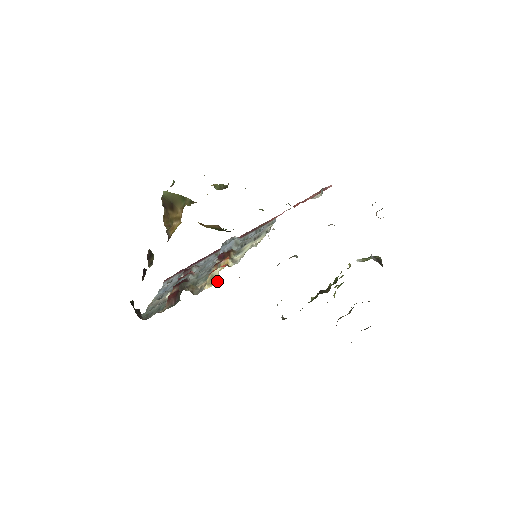
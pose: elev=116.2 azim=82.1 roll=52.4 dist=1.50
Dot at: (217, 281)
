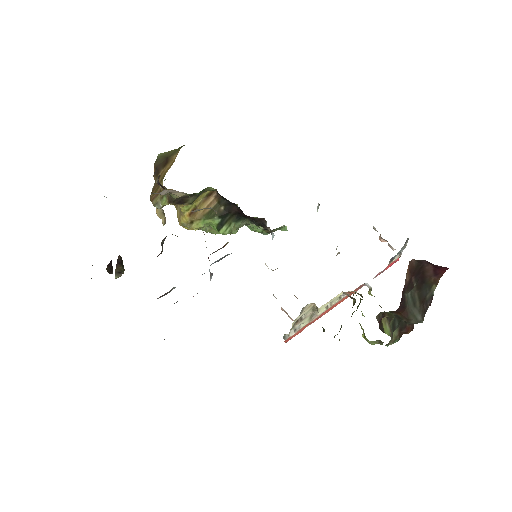
Dot at: (215, 215)
